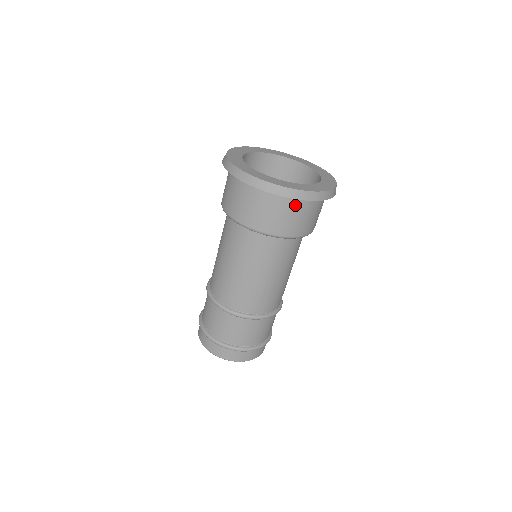
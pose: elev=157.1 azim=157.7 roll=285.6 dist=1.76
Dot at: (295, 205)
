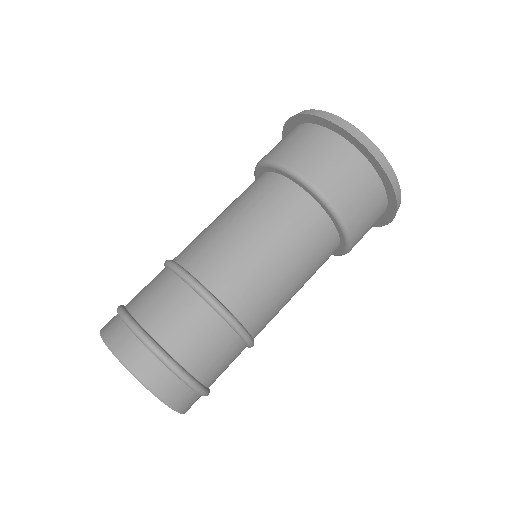
Dot at: (376, 193)
